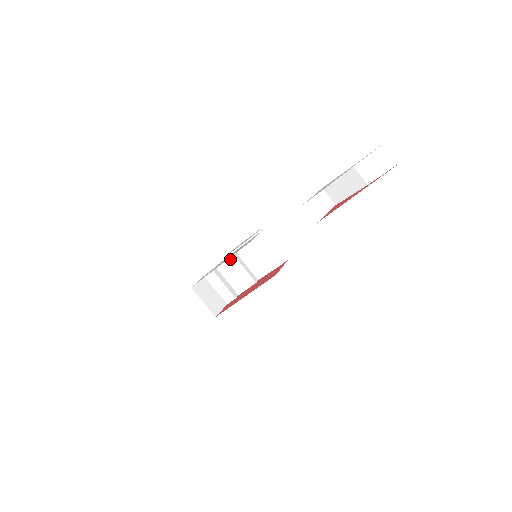
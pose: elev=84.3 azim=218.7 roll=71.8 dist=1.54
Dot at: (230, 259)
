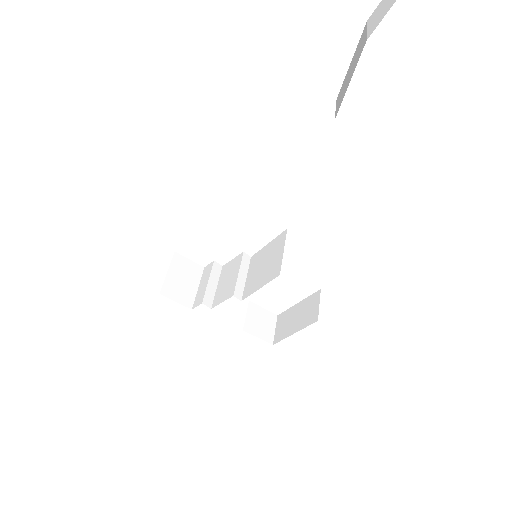
Dot at: (238, 258)
